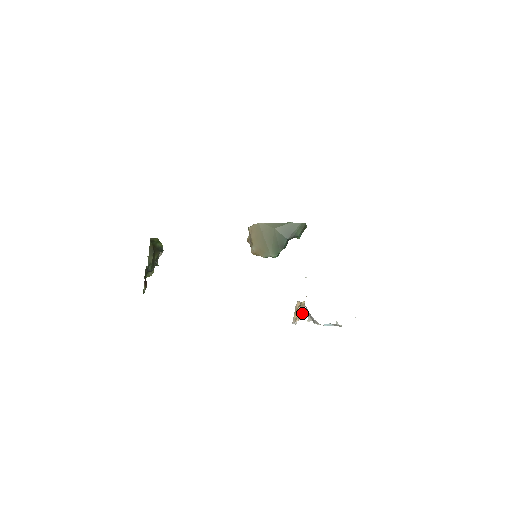
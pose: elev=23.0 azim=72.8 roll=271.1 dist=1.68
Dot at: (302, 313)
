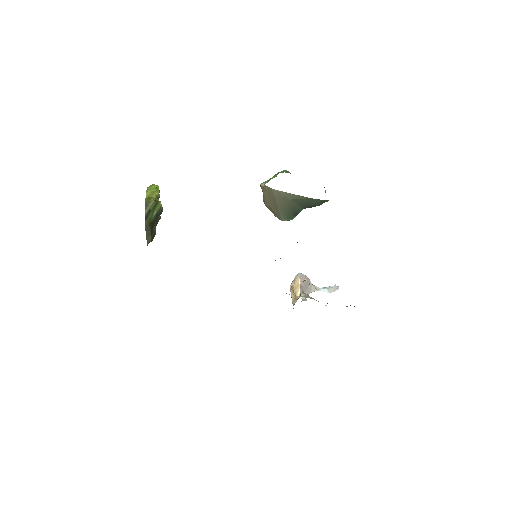
Dot at: (293, 304)
